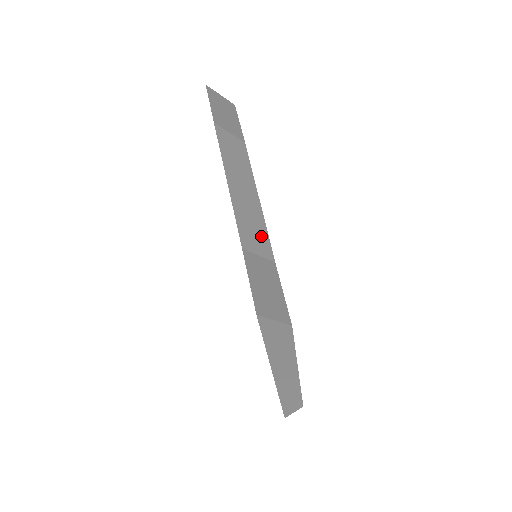
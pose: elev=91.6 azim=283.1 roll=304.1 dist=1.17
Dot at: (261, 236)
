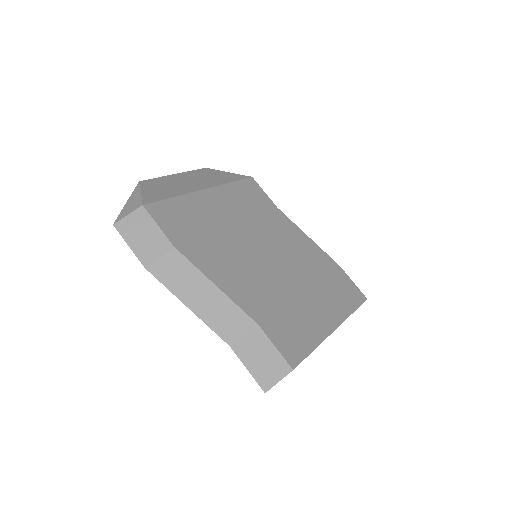
Dot at: (236, 317)
